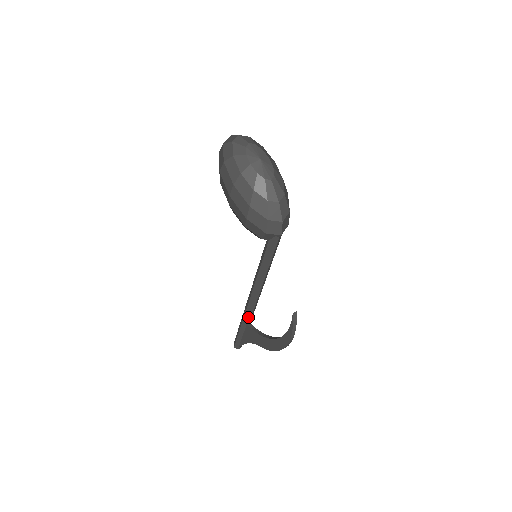
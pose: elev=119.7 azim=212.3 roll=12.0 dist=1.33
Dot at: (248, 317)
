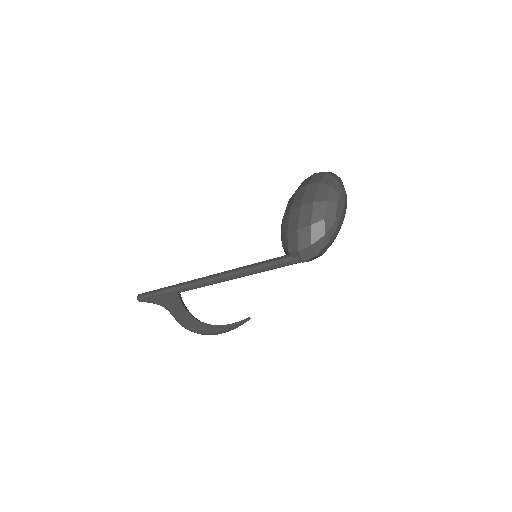
Dot at: (188, 288)
